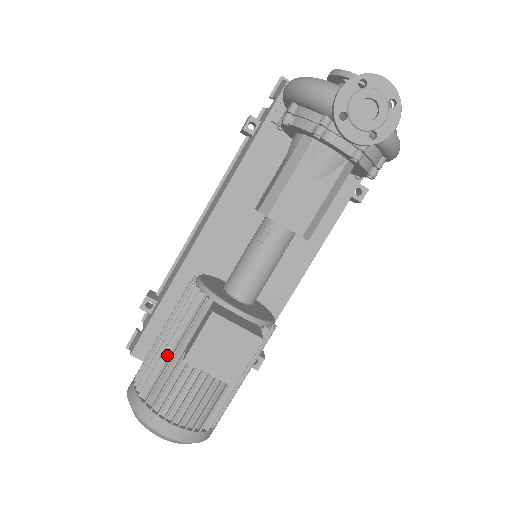
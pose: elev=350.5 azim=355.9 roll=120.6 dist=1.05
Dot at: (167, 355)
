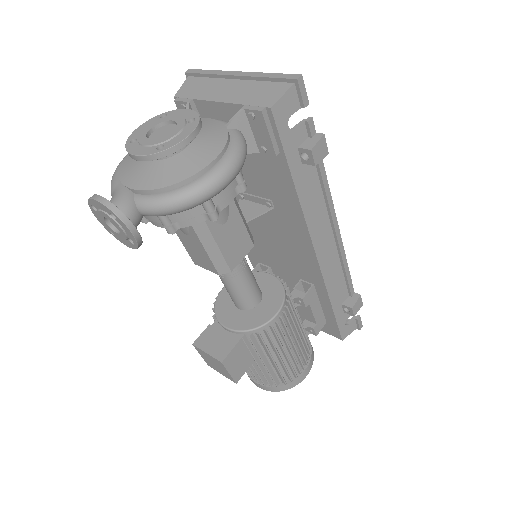
Dot at: occluded
